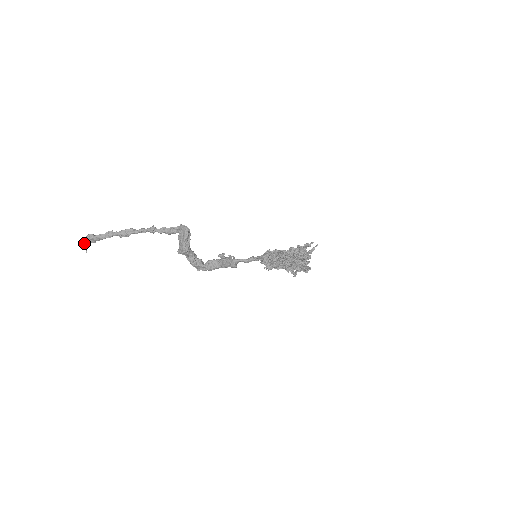
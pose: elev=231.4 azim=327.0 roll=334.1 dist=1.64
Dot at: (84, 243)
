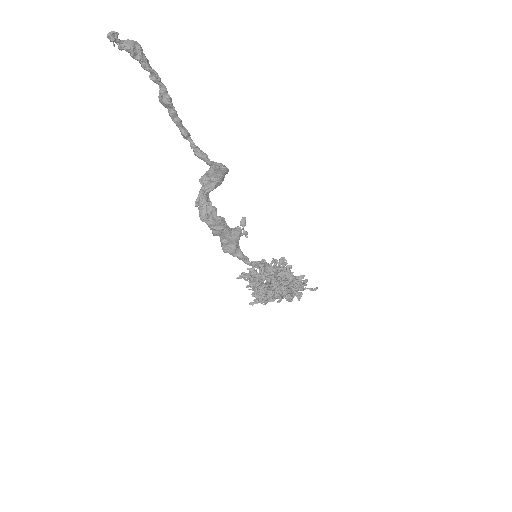
Dot at: (116, 37)
